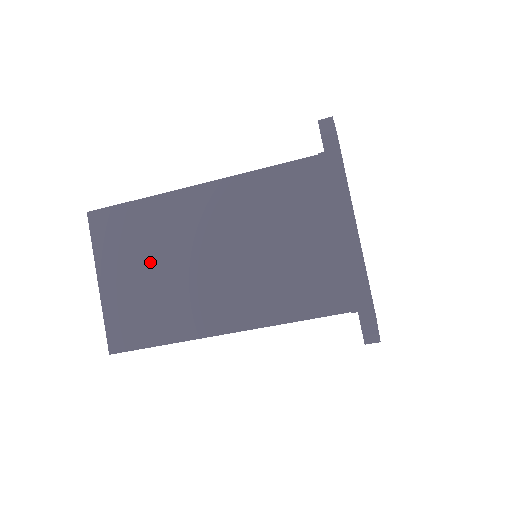
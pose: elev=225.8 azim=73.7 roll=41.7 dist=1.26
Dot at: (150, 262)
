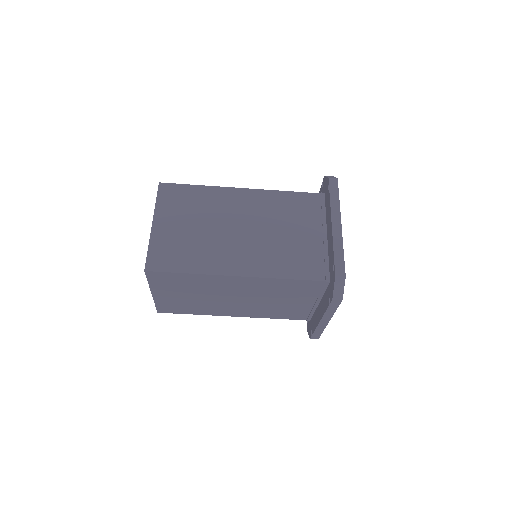
Dot at: (196, 221)
